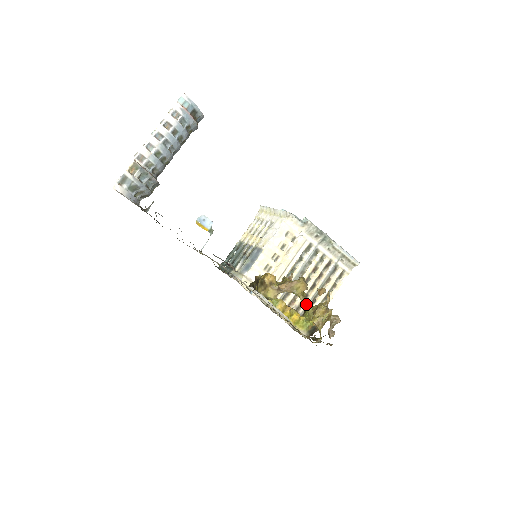
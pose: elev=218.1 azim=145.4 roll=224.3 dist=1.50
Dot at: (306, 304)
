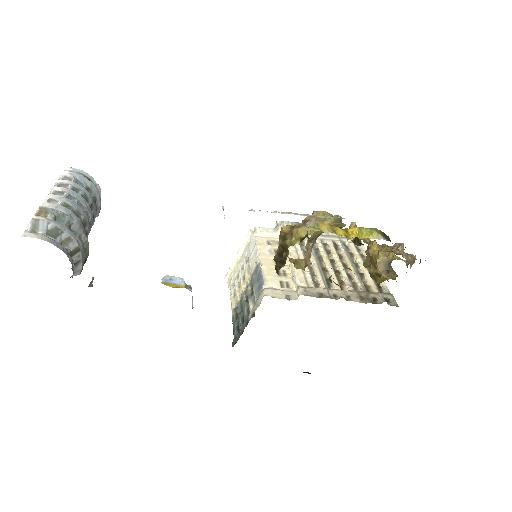
Dot at: (357, 280)
